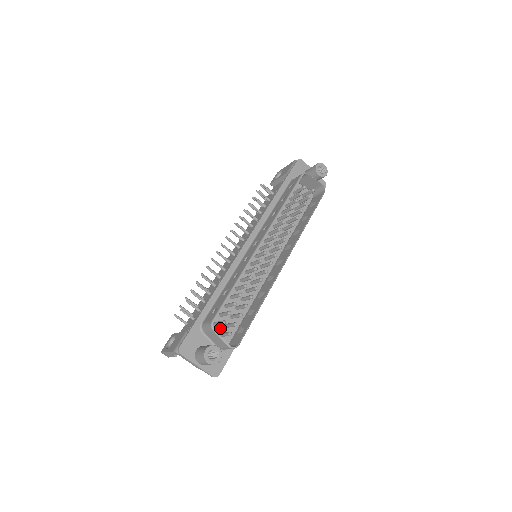
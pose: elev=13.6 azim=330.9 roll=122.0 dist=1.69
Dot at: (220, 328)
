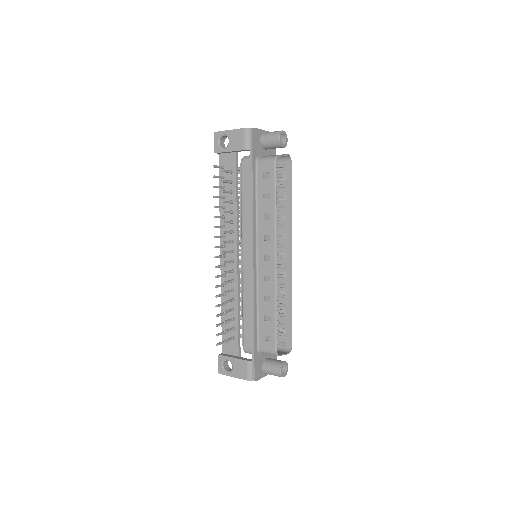
Dot at: occluded
